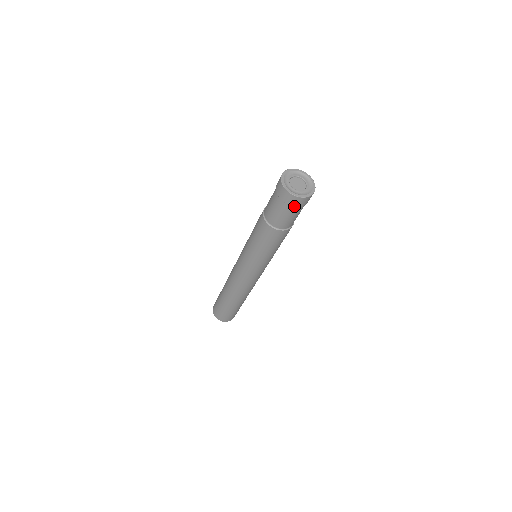
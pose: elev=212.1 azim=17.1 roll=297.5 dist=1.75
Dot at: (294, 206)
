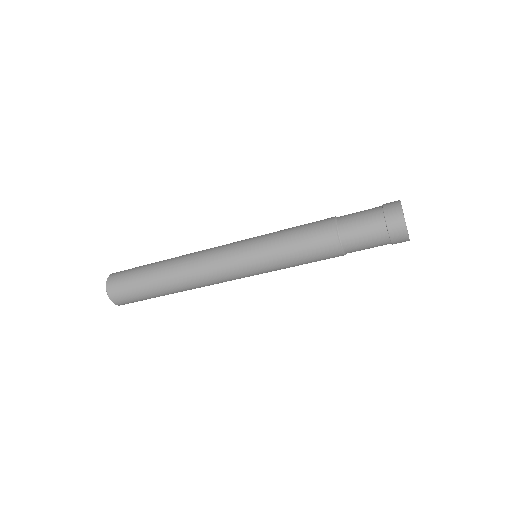
Dot at: (392, 244)
